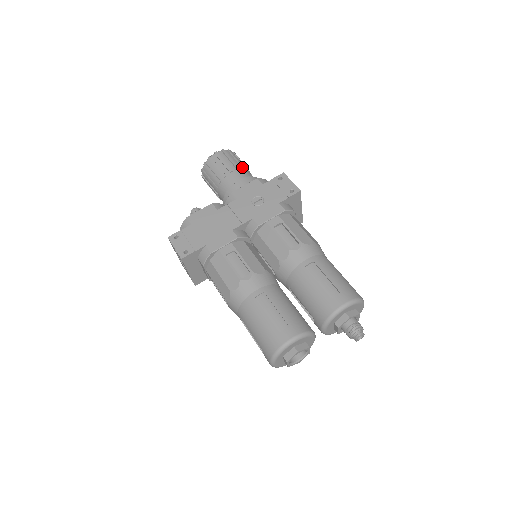
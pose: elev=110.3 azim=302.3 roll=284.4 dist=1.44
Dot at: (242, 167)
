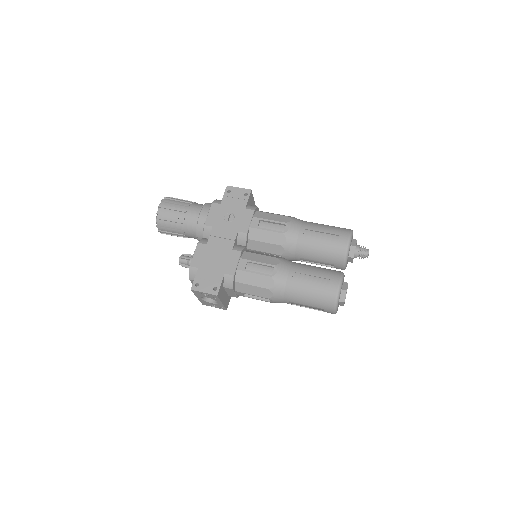
Dot at: (189, 203)
